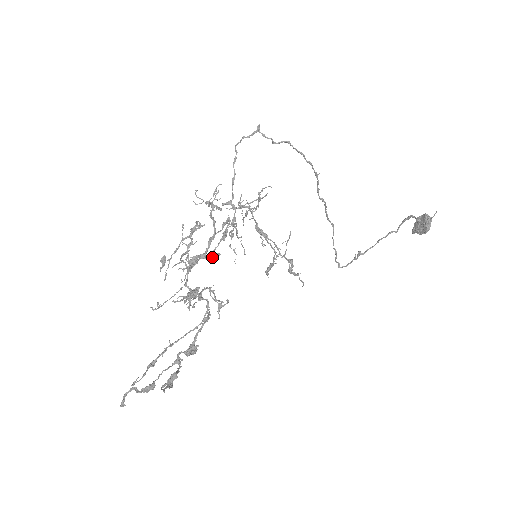
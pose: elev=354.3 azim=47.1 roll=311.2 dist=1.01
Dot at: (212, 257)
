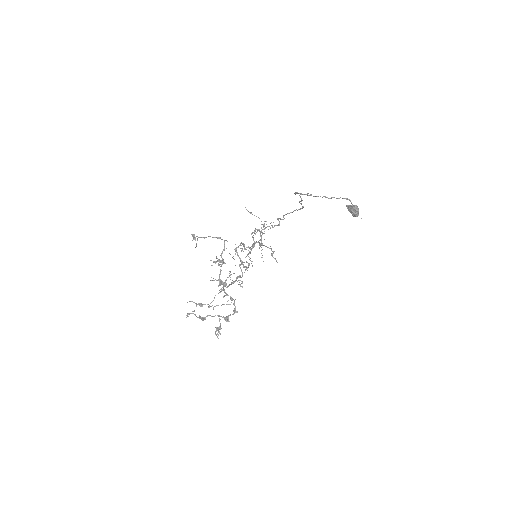
Dot at: occluded
